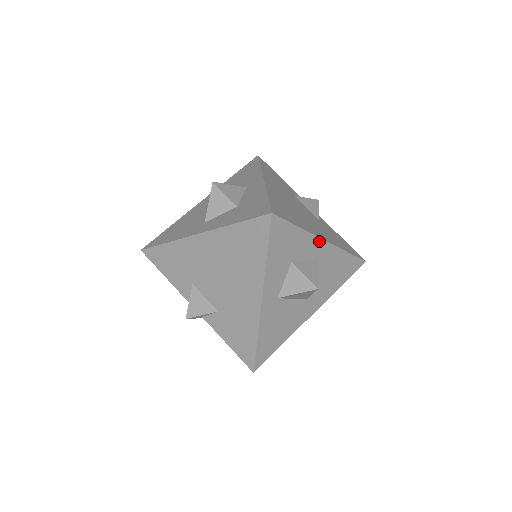
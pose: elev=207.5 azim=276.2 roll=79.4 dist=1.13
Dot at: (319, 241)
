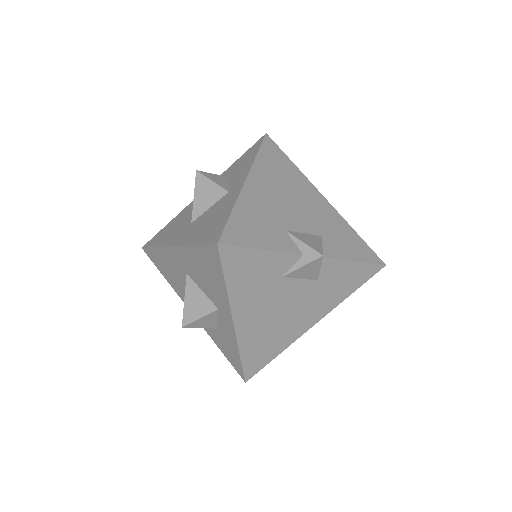
Dot at: (305, 330)
